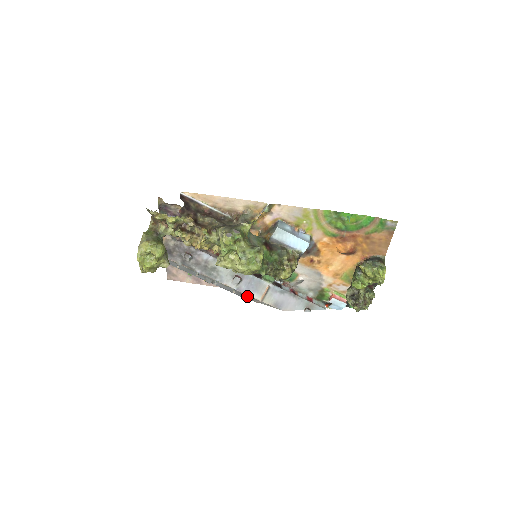
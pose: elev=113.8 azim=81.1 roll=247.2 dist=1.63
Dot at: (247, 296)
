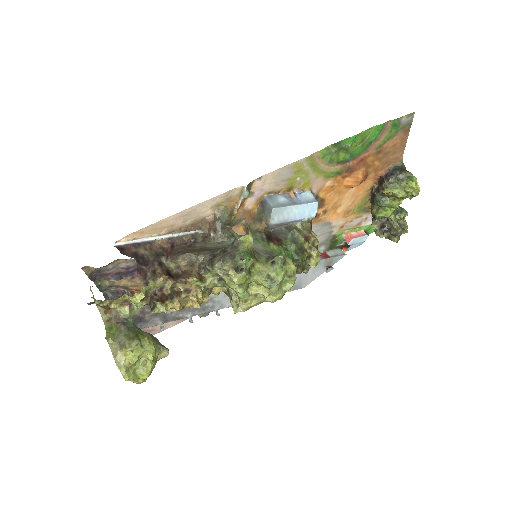
Dot at: occluded
